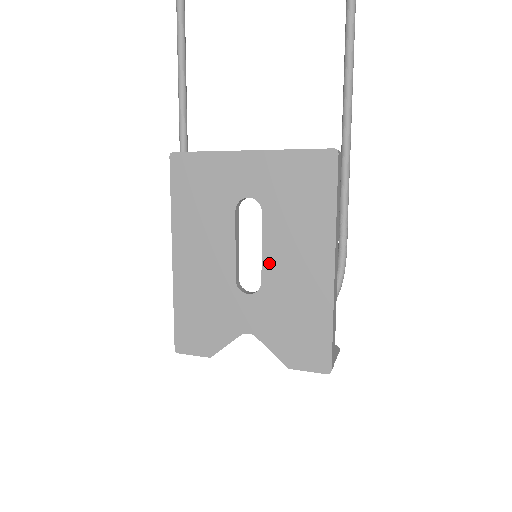
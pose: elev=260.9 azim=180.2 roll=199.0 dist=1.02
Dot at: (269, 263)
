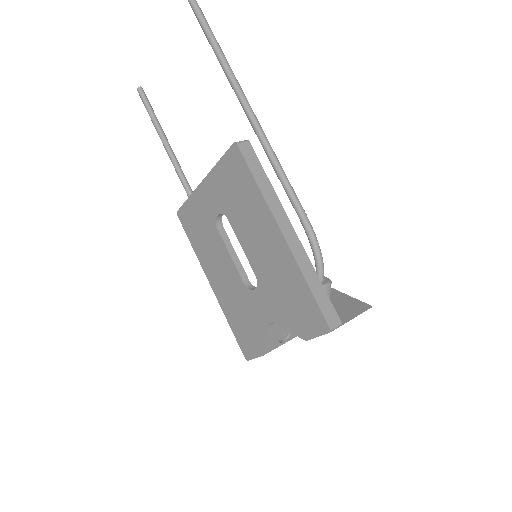
Dot at: (251, 257)
